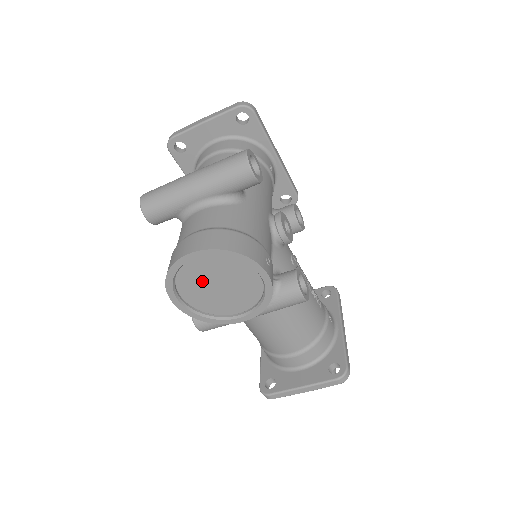
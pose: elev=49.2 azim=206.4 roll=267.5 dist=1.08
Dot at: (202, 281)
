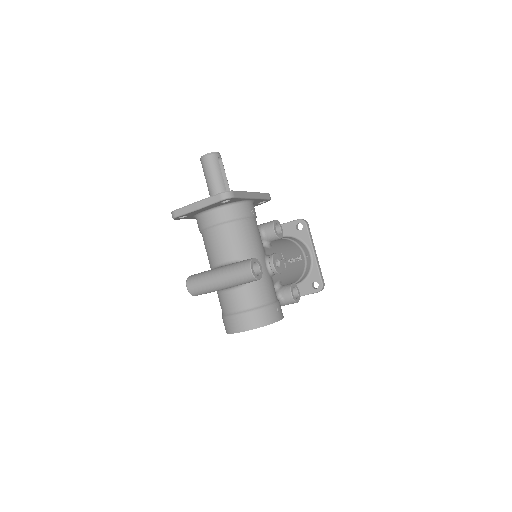
Dot at: occluded
